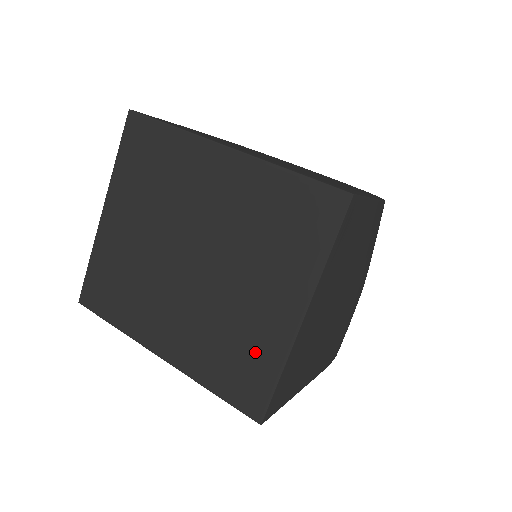
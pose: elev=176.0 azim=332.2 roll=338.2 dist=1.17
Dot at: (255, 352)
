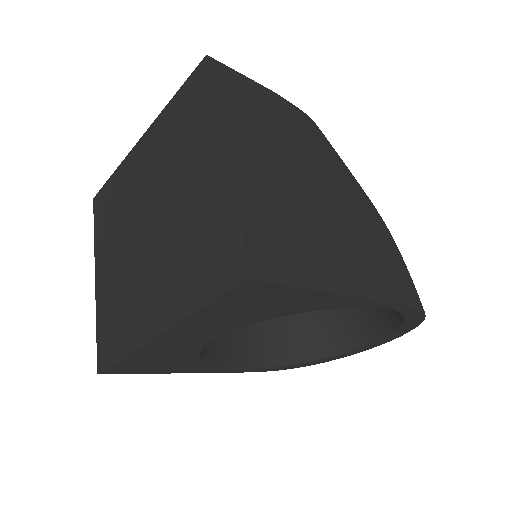
Dot at: (210, 224)
